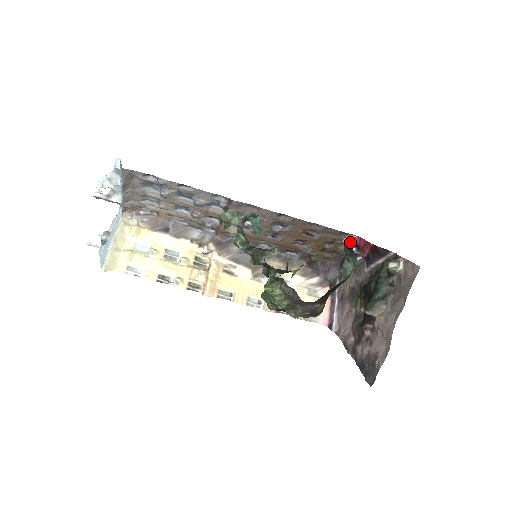
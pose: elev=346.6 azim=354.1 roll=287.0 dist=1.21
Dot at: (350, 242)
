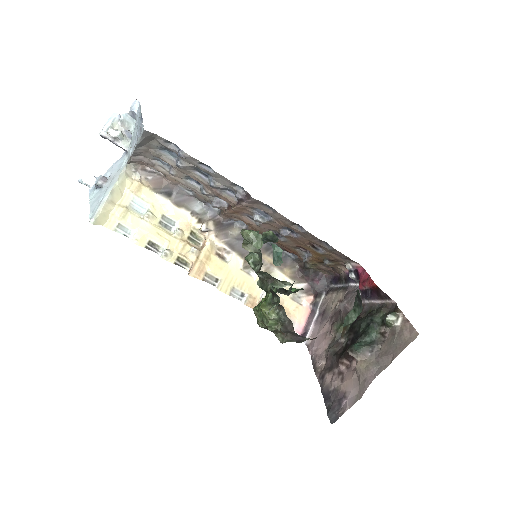
Dot at: (352, 269)
